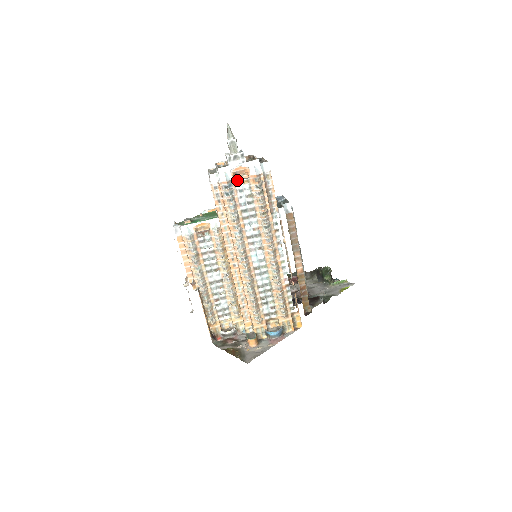
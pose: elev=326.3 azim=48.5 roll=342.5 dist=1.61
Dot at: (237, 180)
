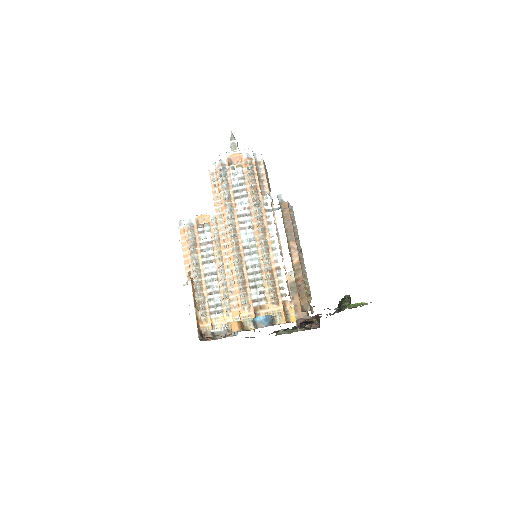
Dot at: (231, 165)
